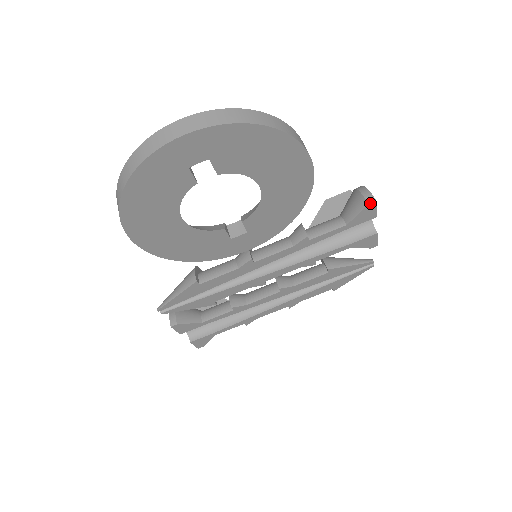
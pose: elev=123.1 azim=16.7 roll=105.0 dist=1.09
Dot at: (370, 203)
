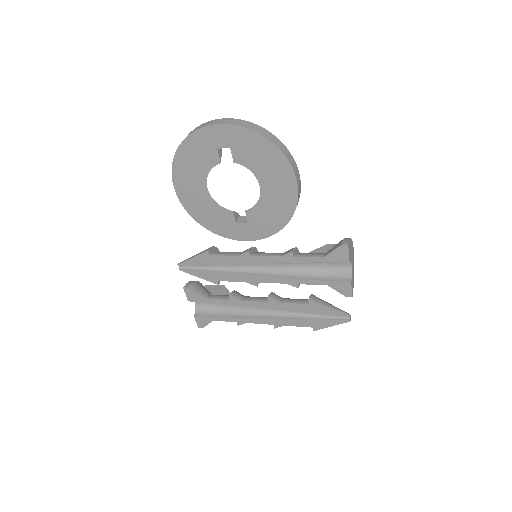
Dot at: (343, 244)
